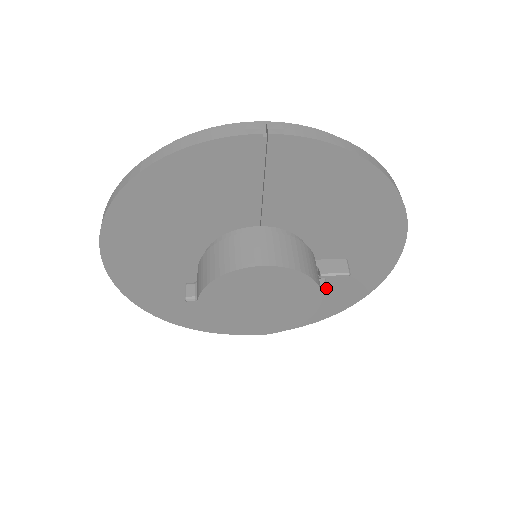
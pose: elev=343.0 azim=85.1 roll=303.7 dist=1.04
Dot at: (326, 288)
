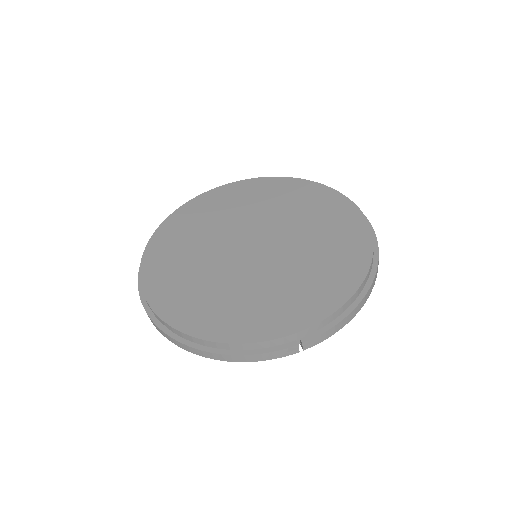
Dot at: occluded
